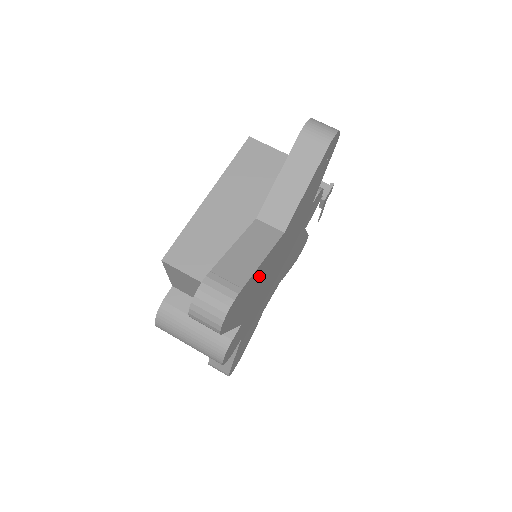
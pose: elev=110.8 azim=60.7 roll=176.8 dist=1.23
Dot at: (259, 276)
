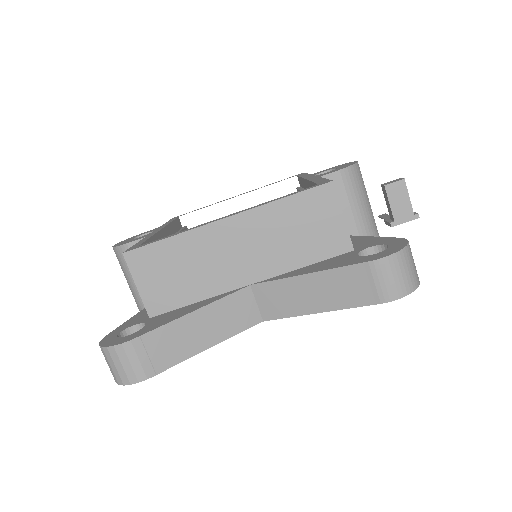
Dot at: occluded
